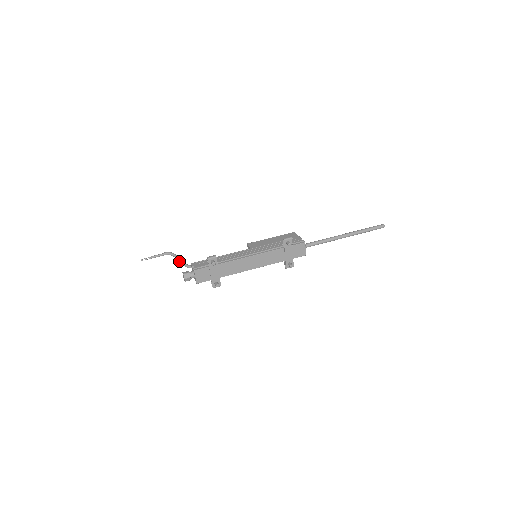
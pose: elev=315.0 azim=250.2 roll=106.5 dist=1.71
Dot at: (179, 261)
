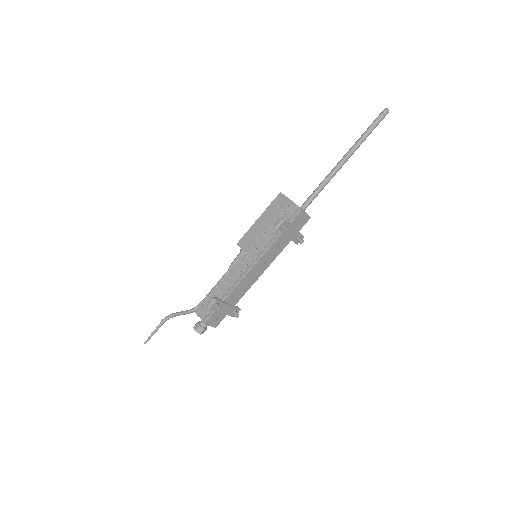
Dot at: occluded
